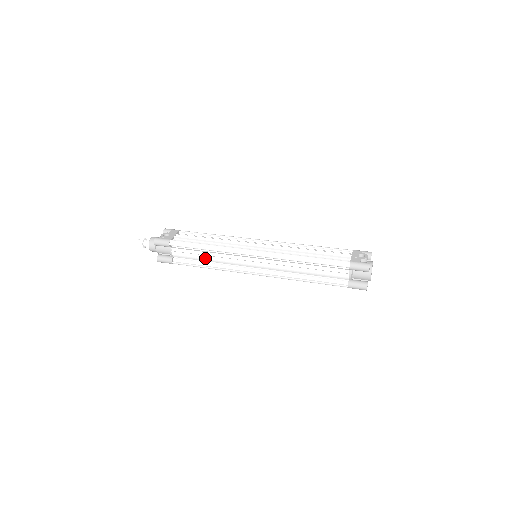
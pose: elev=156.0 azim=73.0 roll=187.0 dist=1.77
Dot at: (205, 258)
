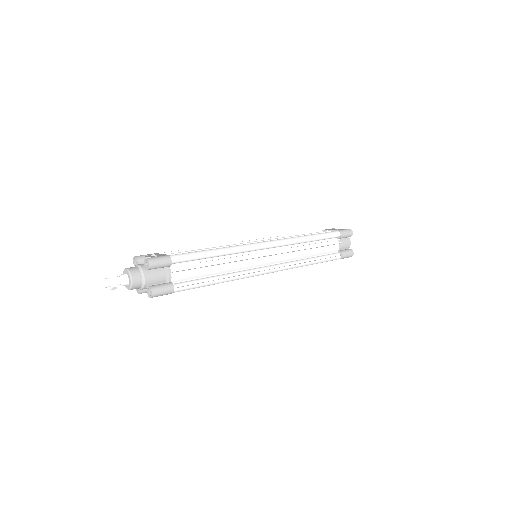
Dot at: (214, 269)
